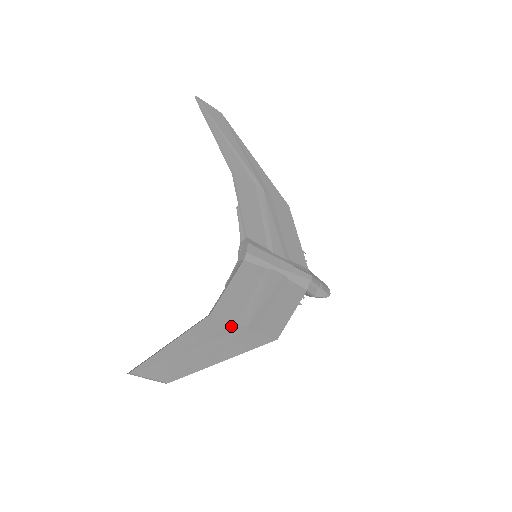
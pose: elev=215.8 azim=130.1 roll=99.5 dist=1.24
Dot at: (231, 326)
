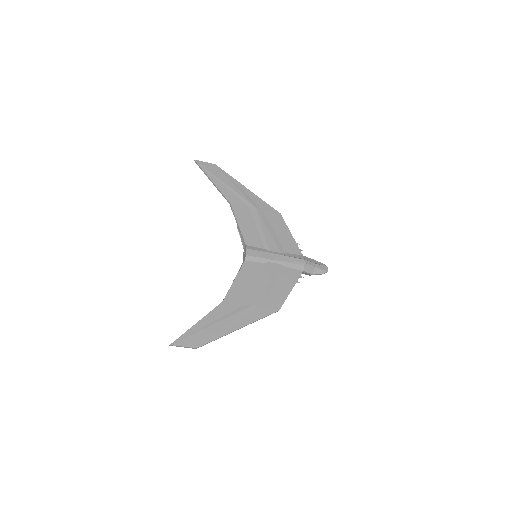
Dot at: (239, 307)
